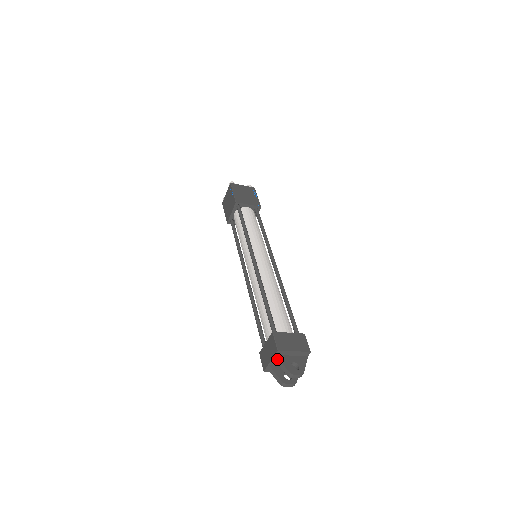
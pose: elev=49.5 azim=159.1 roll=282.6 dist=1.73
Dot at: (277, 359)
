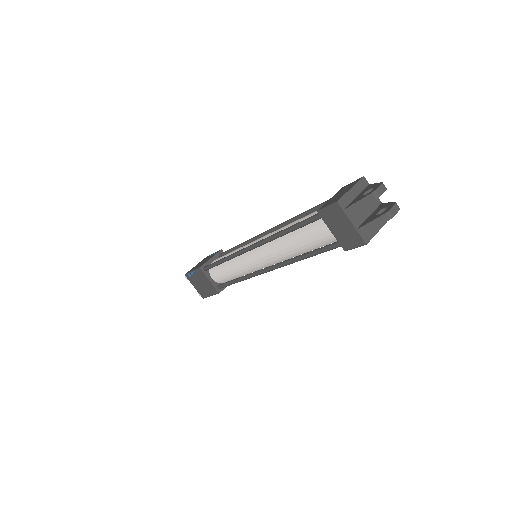
Dot at: (349, 209)
